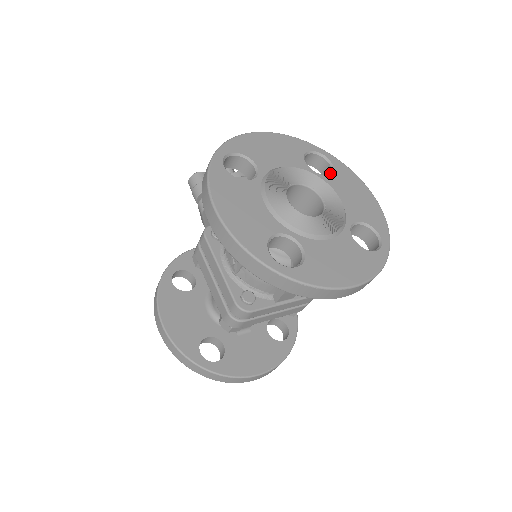
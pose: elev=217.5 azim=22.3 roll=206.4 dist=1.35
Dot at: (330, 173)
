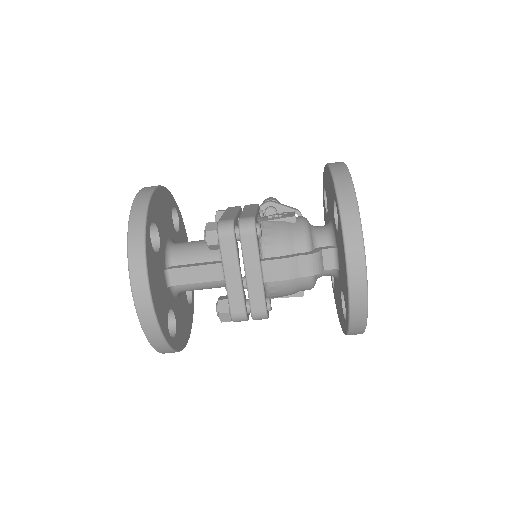
Dot at: occluded
